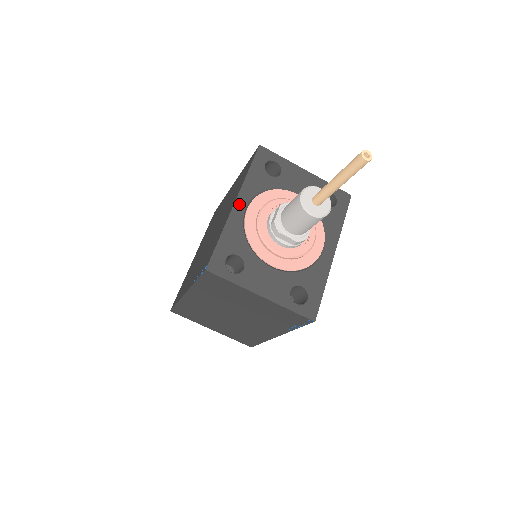
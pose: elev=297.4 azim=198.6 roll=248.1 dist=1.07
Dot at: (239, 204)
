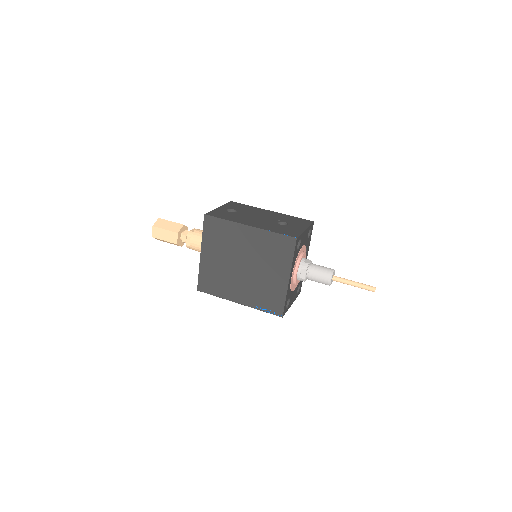
Dot at: (290, 278)
